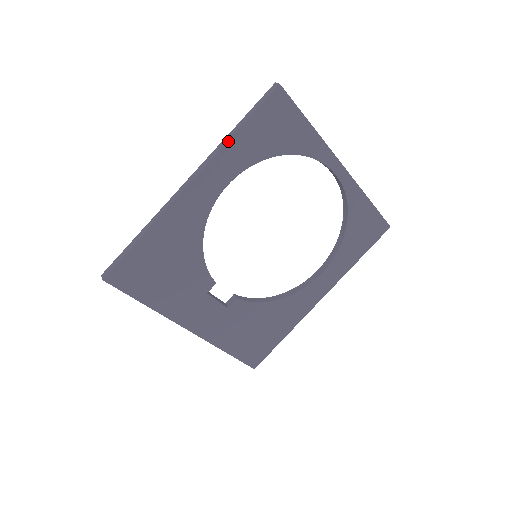
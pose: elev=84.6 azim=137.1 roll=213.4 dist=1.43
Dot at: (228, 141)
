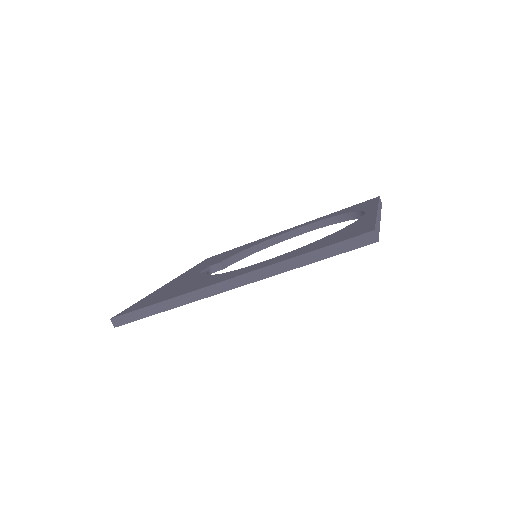
Dot at: occluded
